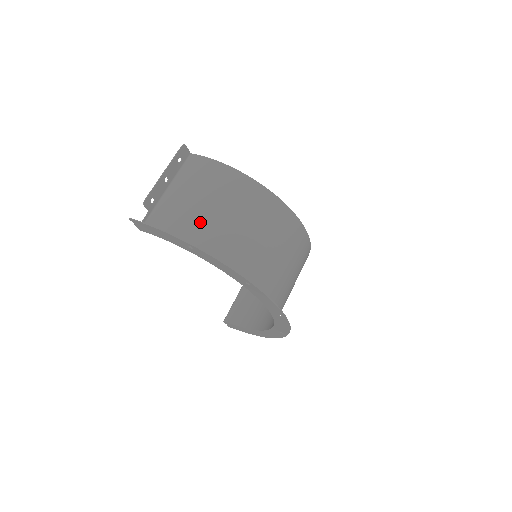
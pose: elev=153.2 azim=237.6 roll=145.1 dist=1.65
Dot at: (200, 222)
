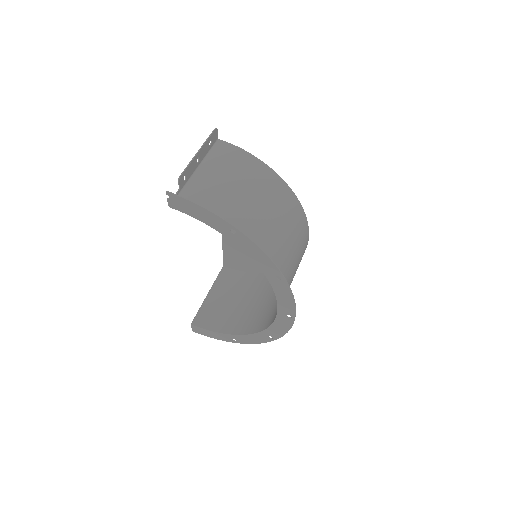
Dot at: (235, 209)
